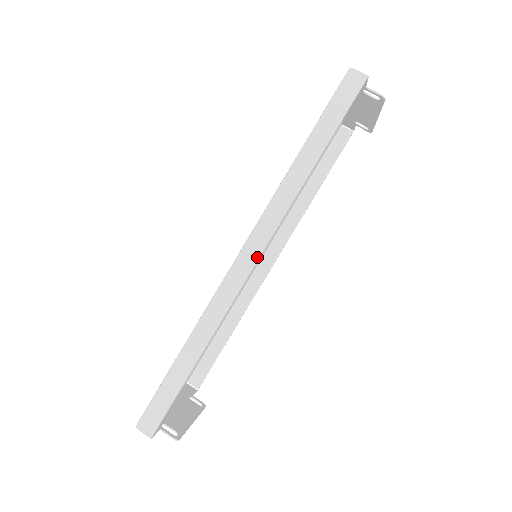
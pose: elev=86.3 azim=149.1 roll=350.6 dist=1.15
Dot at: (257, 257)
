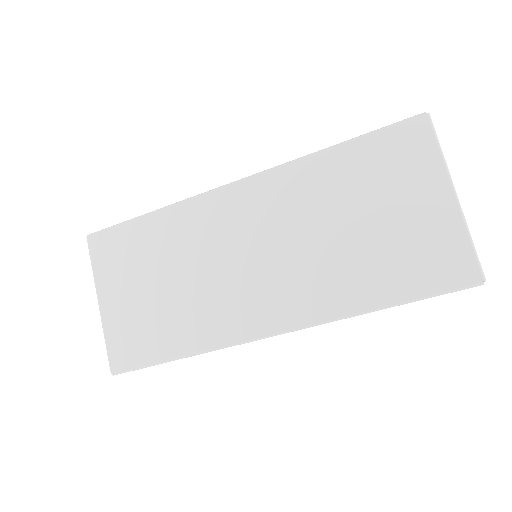
Dot at: occluded
